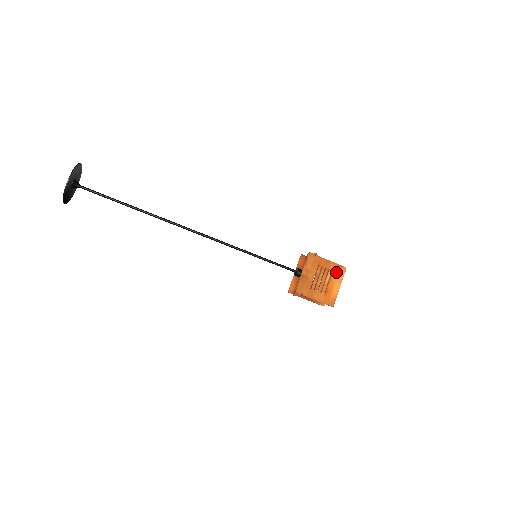
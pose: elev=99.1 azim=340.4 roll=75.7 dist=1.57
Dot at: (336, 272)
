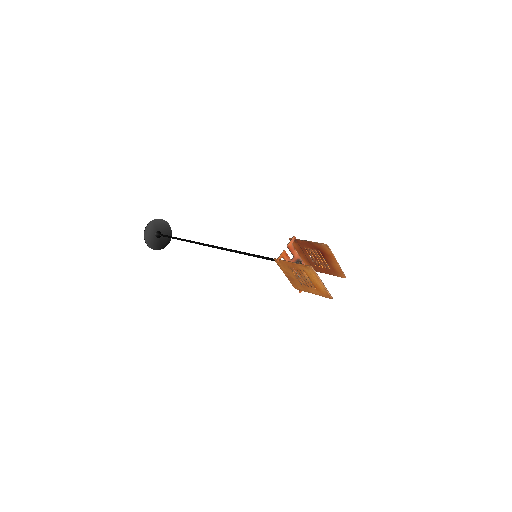
Dot at: (307, 272)
